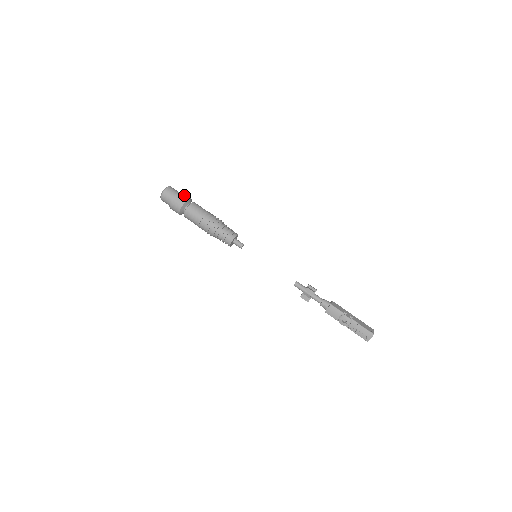
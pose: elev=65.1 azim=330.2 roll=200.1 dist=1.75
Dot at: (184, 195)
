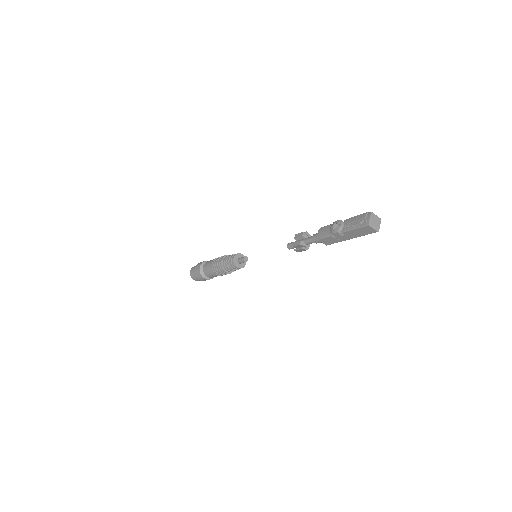
Dot at: occluded
